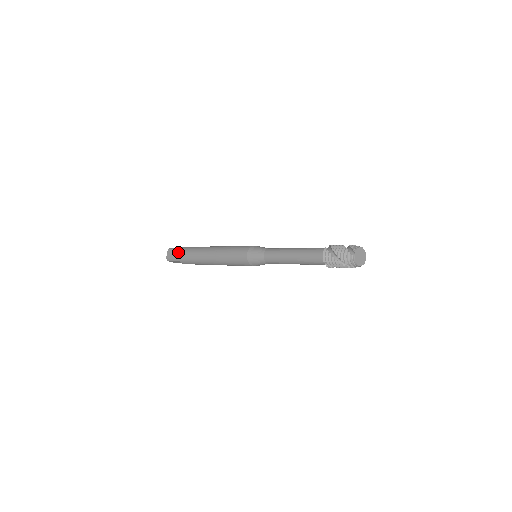
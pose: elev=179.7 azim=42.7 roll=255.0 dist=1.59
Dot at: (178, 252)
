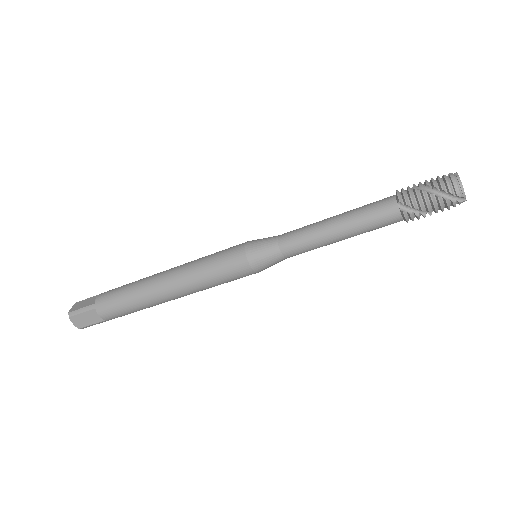
Dot at: occluded
